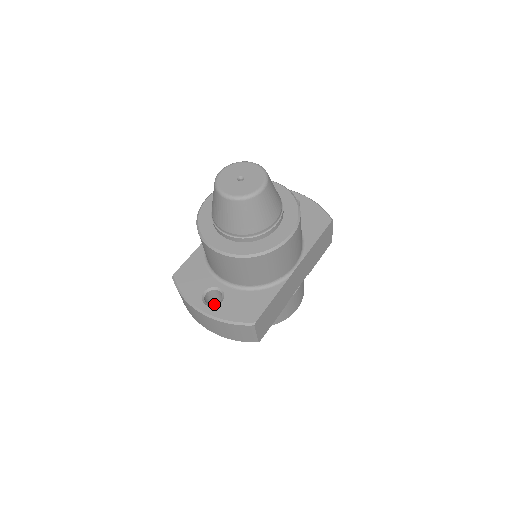
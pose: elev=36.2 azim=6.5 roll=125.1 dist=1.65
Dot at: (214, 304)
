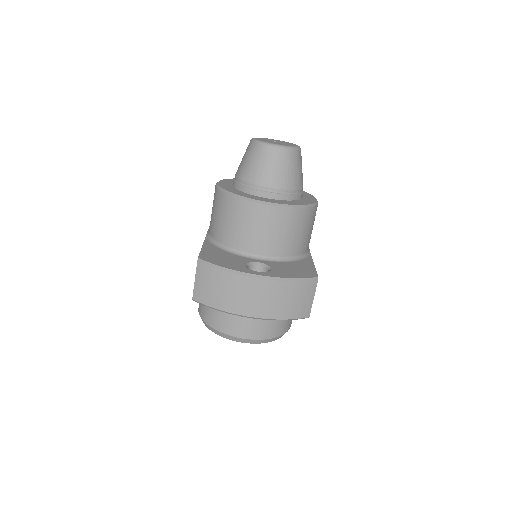
Dot at: occluded
